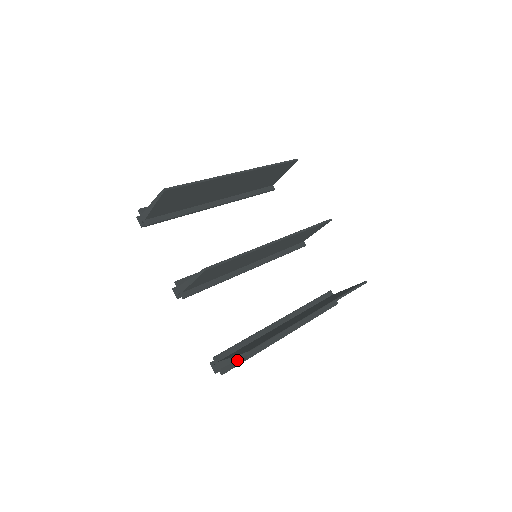
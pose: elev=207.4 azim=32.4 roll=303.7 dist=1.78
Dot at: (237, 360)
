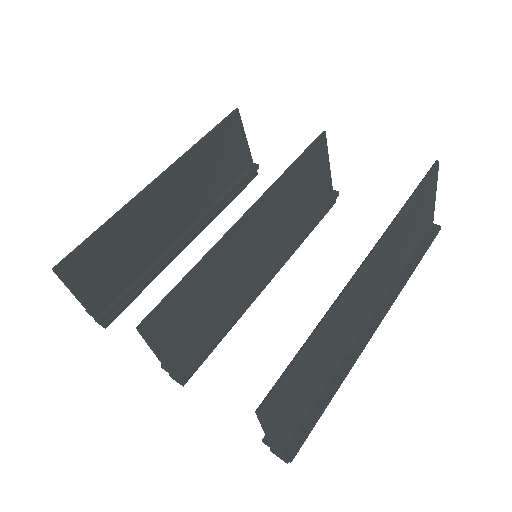
Dot at: (304, 422)
